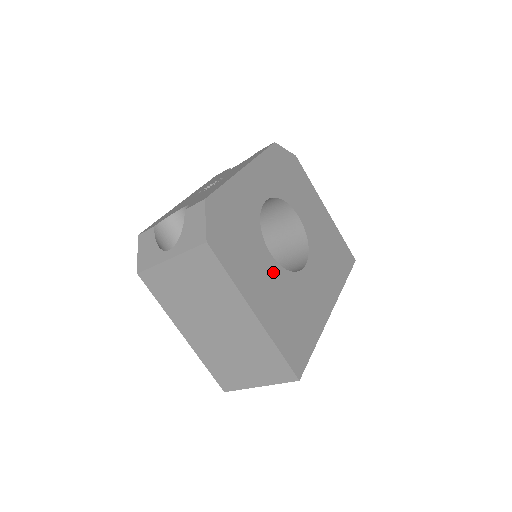
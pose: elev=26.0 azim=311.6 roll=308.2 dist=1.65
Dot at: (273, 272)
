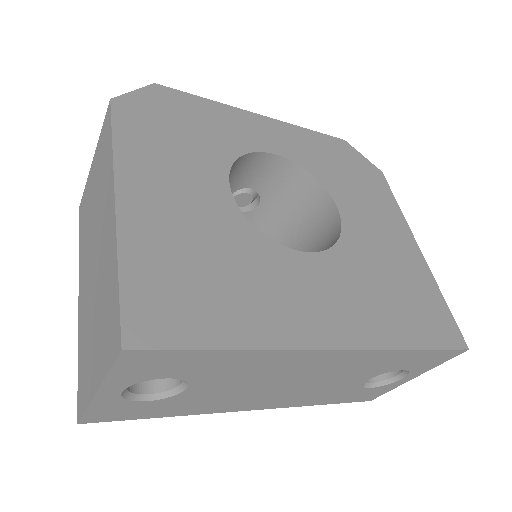
Dot at: (215, 203)
